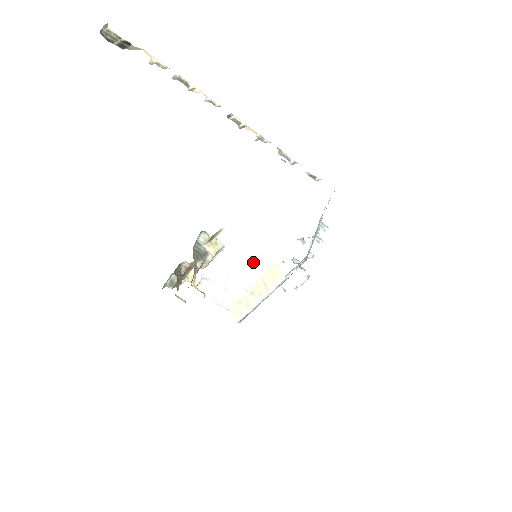
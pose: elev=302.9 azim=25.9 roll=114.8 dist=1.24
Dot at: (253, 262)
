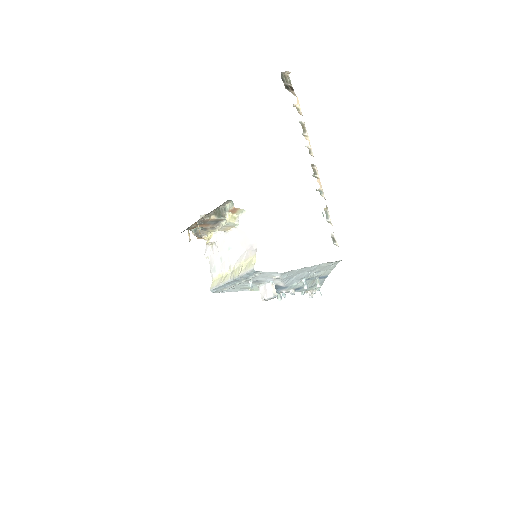
Dot at: (247, 250)
